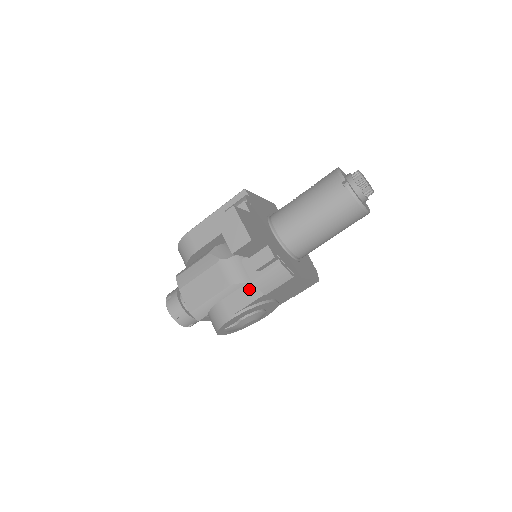
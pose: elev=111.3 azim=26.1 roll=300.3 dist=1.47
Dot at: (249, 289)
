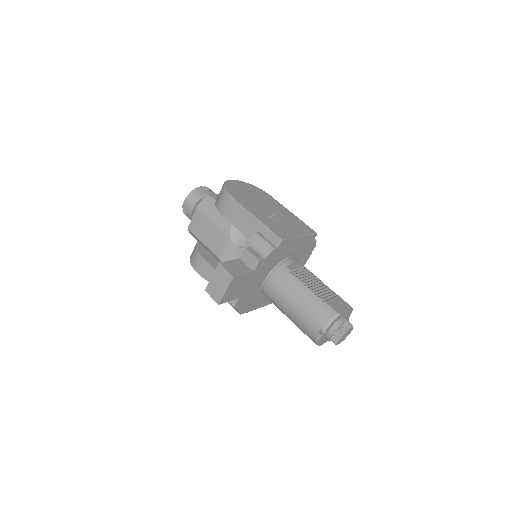
Dot at: occluded
